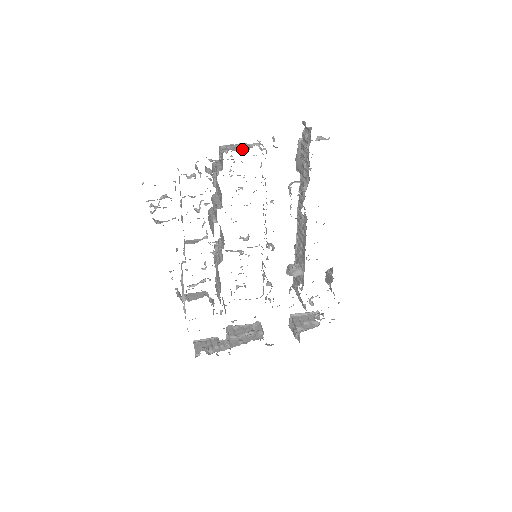
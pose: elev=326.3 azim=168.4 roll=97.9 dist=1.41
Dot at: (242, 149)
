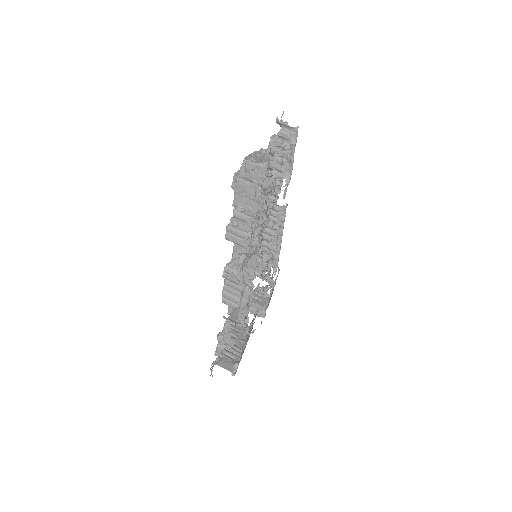
Dot at: (266, 158)
